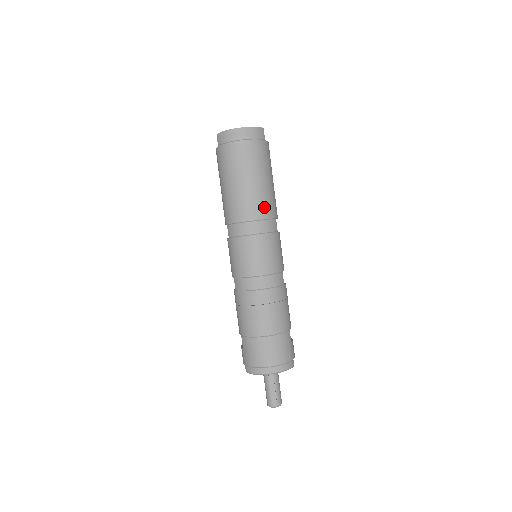
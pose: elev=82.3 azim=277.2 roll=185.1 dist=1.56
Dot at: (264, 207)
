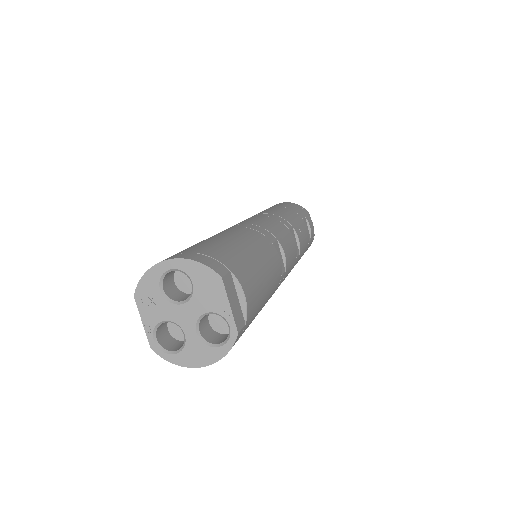
Dot at: occluded
